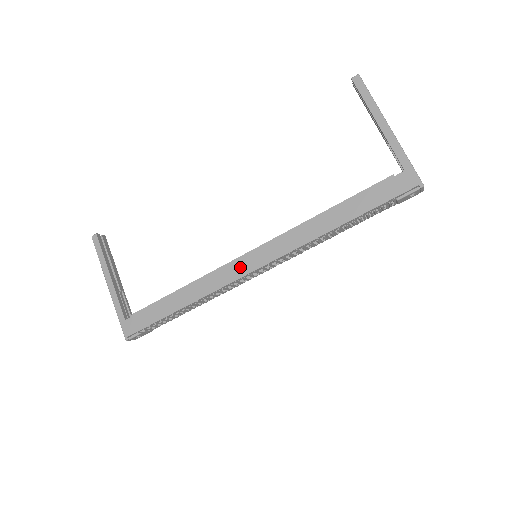
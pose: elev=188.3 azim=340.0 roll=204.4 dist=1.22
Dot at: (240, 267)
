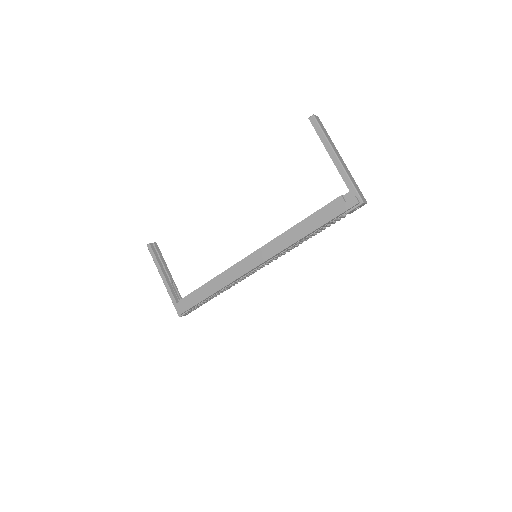
Dot at: (245, 266)
